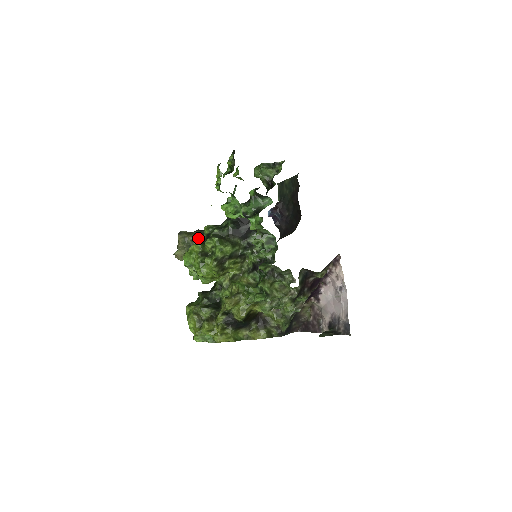
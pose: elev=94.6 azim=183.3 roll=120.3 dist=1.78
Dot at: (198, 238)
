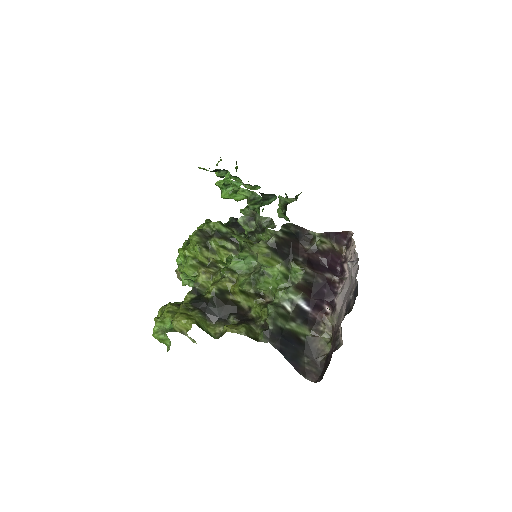
Dot at: occluded
